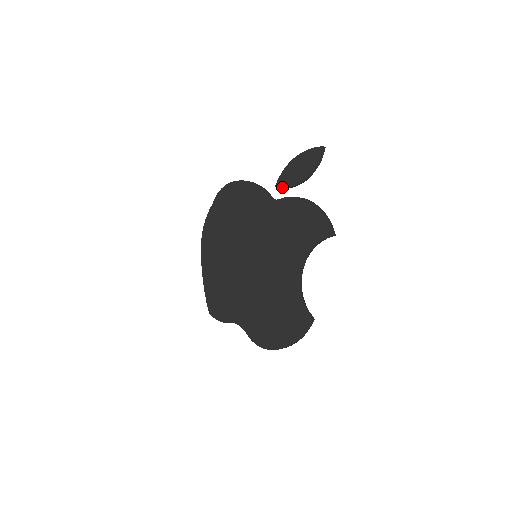
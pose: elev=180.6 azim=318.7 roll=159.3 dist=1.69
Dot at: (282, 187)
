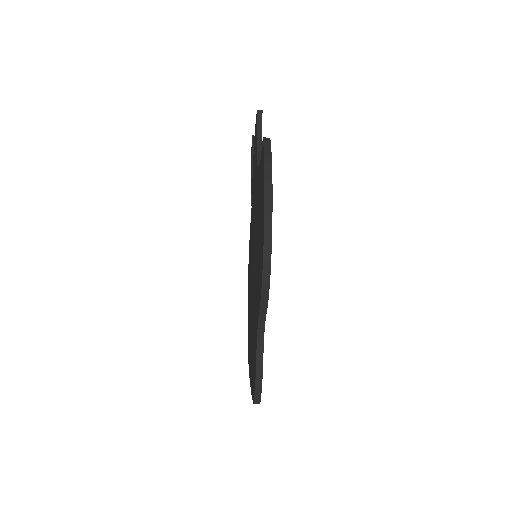
Dot at: (251, 195)
